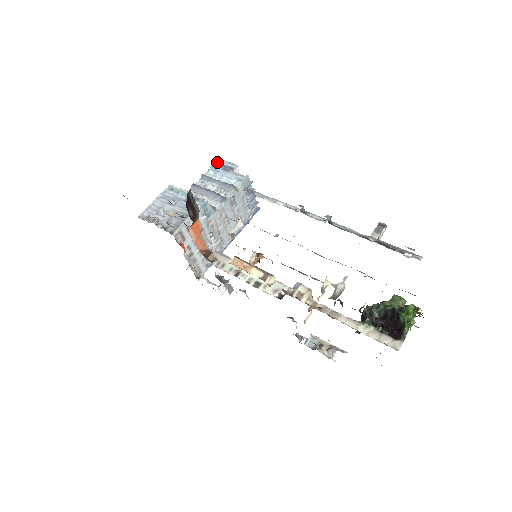
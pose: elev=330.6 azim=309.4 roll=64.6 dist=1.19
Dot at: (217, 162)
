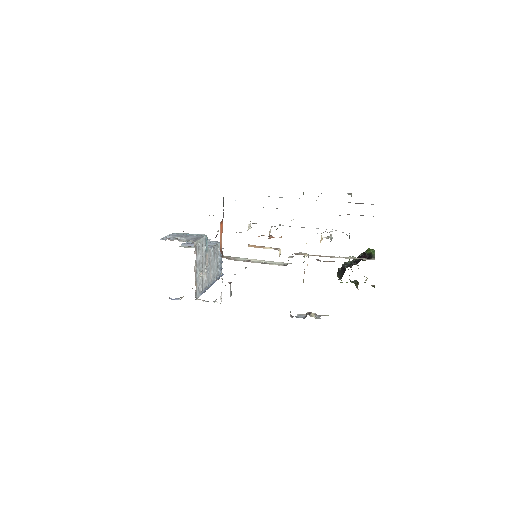
Dot at: occluded
